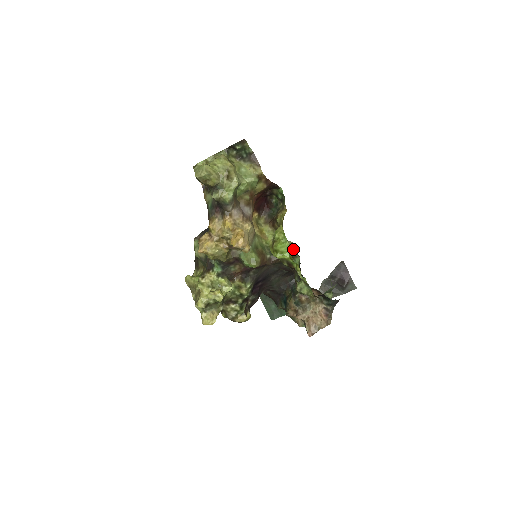
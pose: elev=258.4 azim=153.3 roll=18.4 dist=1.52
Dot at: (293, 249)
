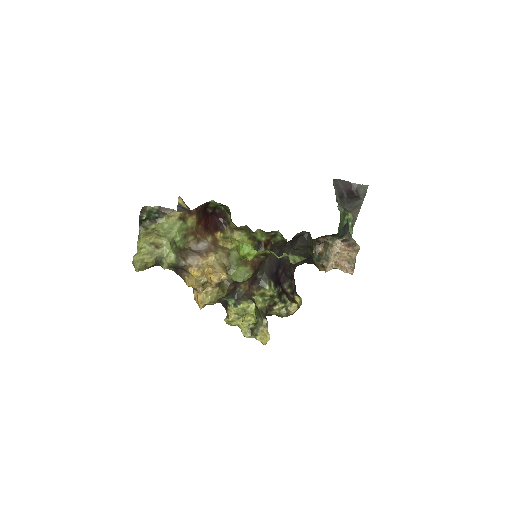
Dot at: (265, 232)
